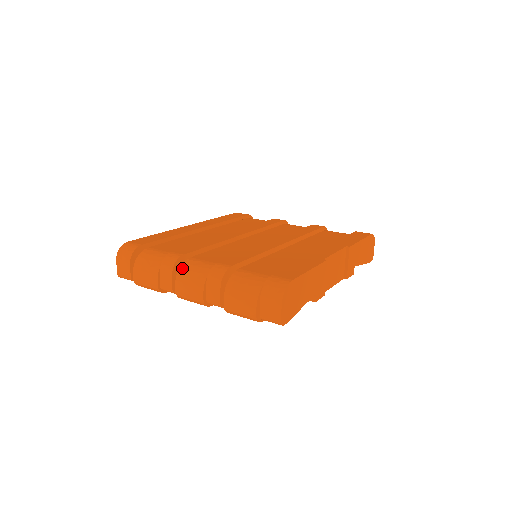
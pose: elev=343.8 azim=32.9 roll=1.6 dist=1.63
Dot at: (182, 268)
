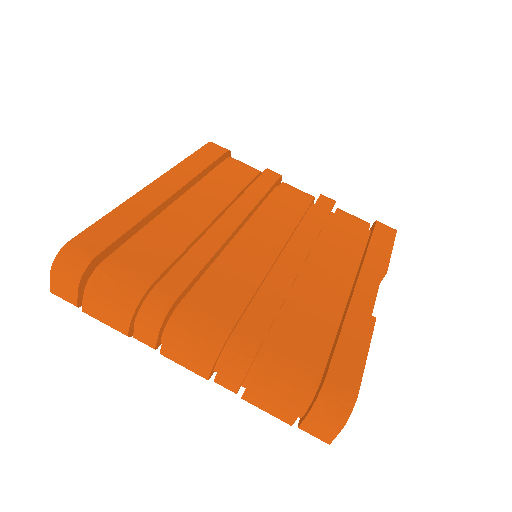
Dot at: (176, 323)
